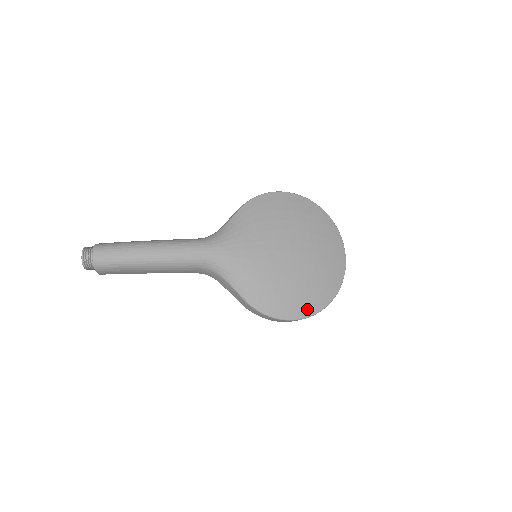
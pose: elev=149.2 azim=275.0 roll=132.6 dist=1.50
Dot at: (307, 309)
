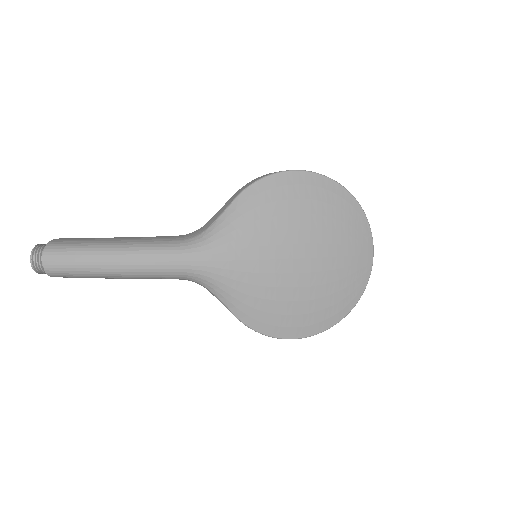
Dot at: (315, 326)
